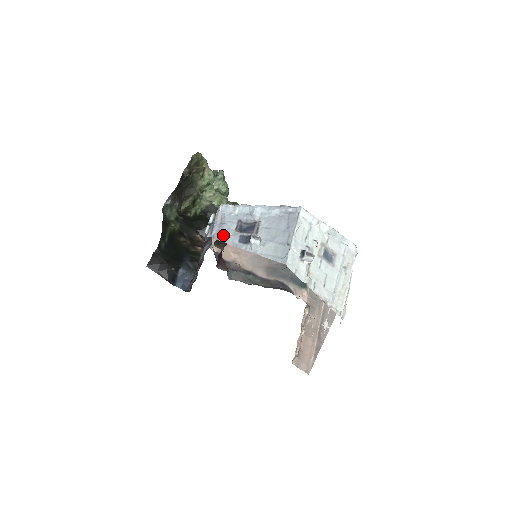
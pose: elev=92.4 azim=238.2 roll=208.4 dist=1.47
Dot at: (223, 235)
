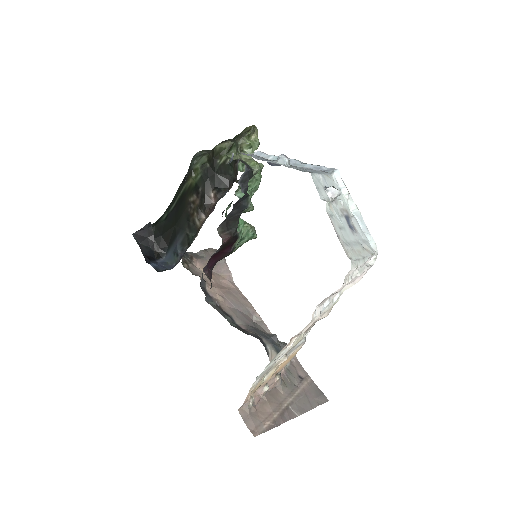
Dot at: (251, 155)
